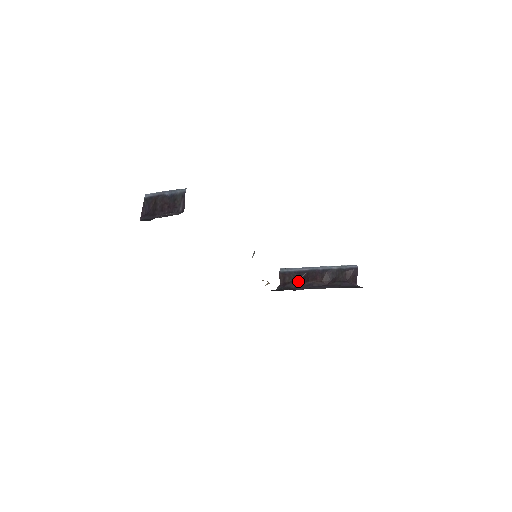
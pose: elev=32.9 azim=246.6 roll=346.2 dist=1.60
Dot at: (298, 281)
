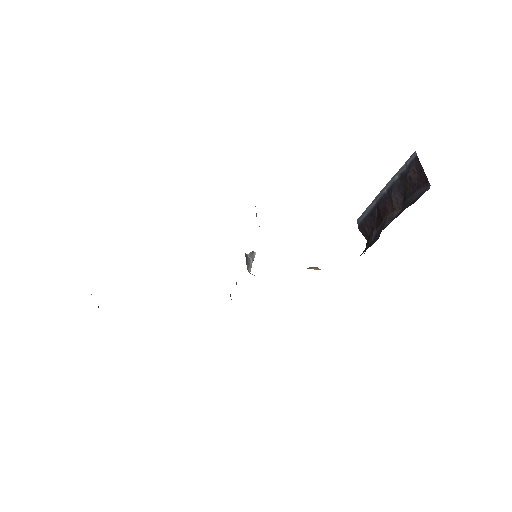
Dot at: (375, 227)
